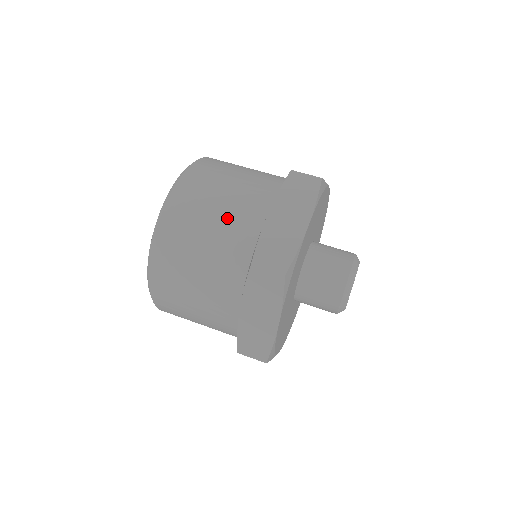
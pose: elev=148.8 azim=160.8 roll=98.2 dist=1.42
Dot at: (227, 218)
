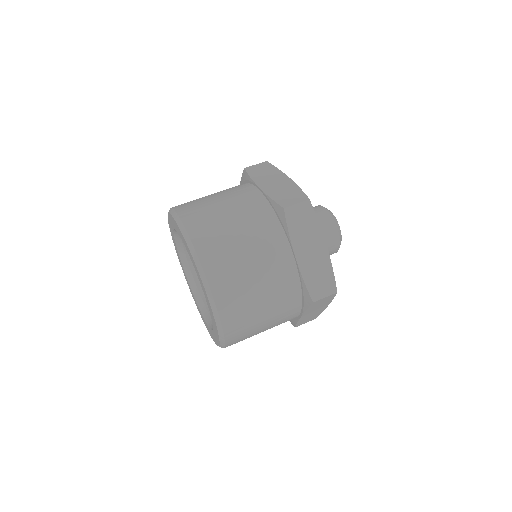
Dot at: (269, 281)
